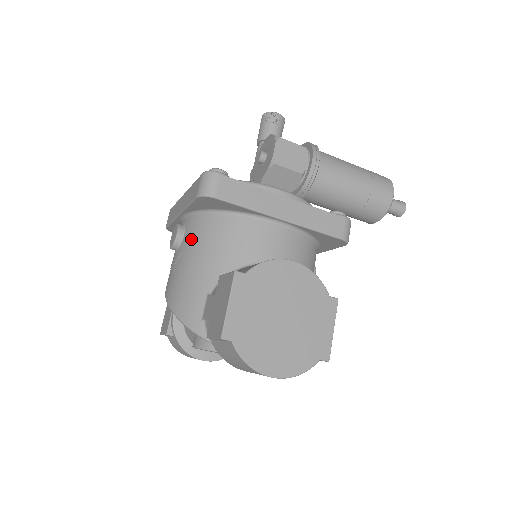
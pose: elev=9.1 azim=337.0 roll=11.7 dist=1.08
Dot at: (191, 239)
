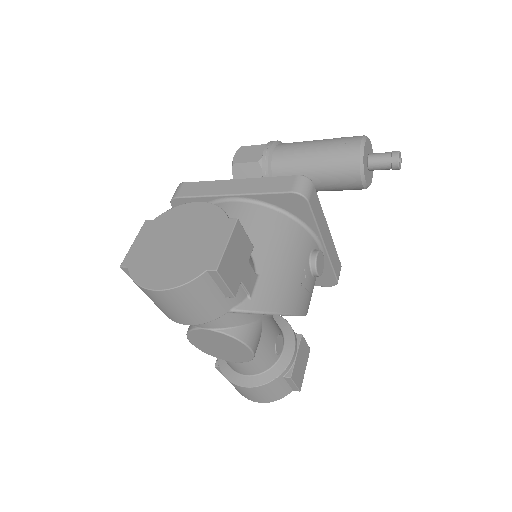
Dot at: occluded
